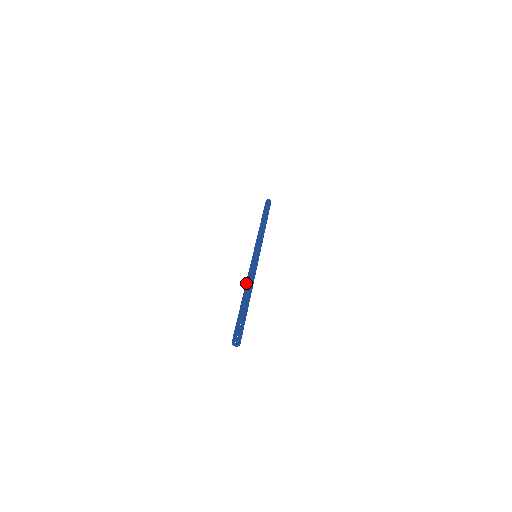
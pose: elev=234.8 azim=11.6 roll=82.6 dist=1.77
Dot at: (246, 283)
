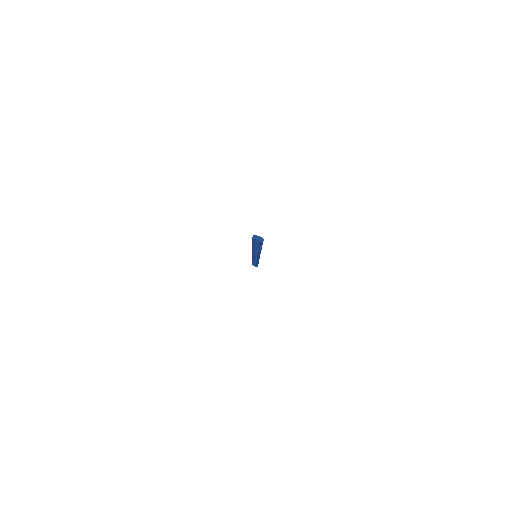
Dot at: occluded
